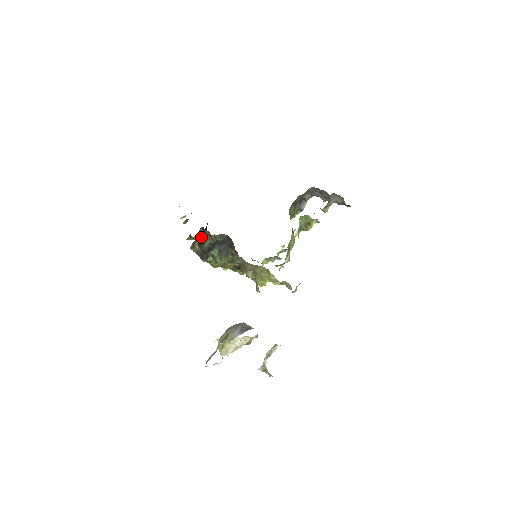
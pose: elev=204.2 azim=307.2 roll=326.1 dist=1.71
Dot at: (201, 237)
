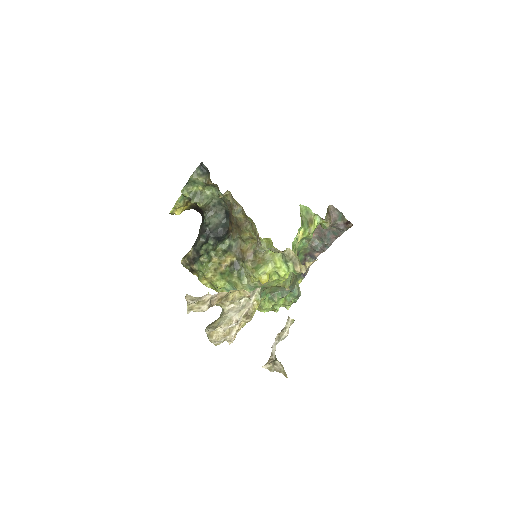
Dot at: (198, 178)
